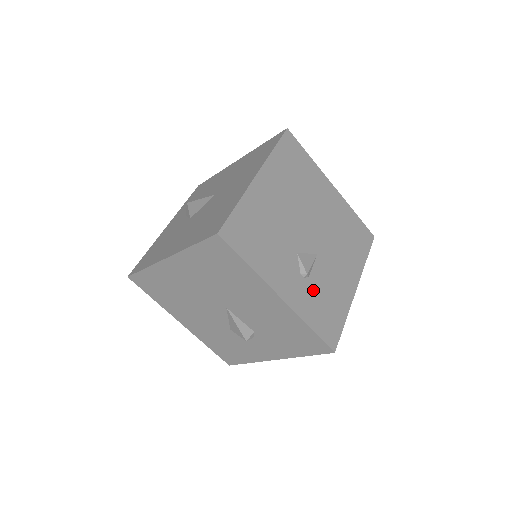
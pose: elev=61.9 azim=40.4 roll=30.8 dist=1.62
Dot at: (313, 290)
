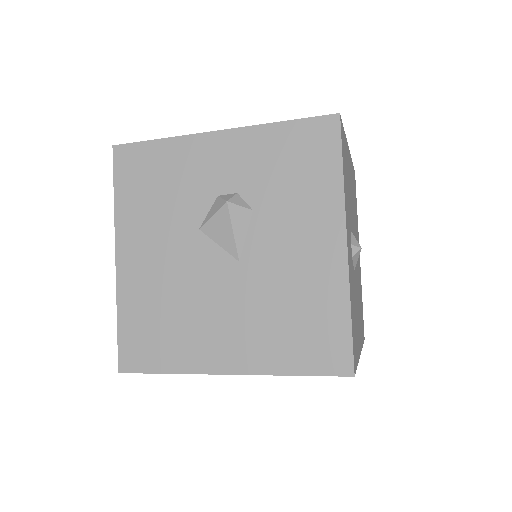
Dot at: occluded
